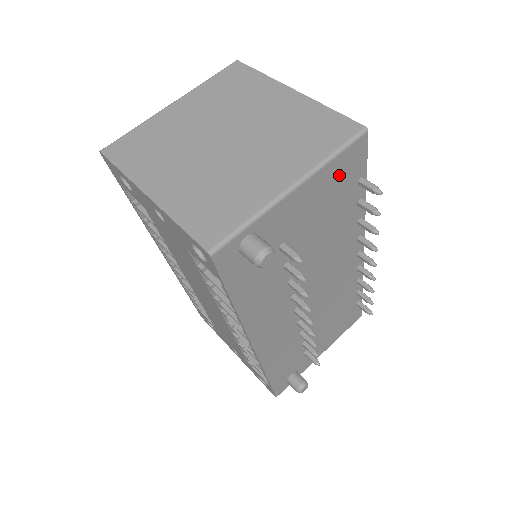
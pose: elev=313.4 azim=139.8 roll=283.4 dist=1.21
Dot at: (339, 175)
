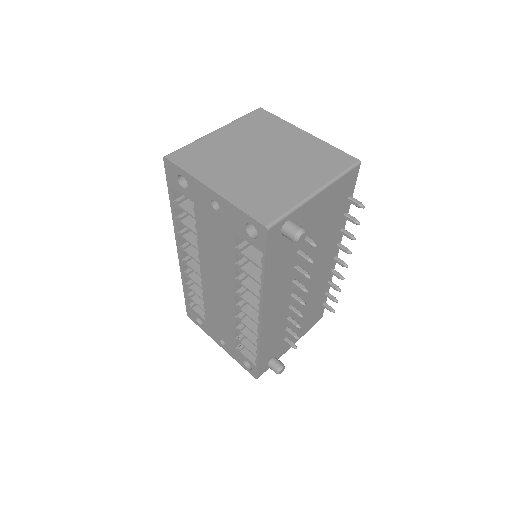
Dot at: (340, 191)
